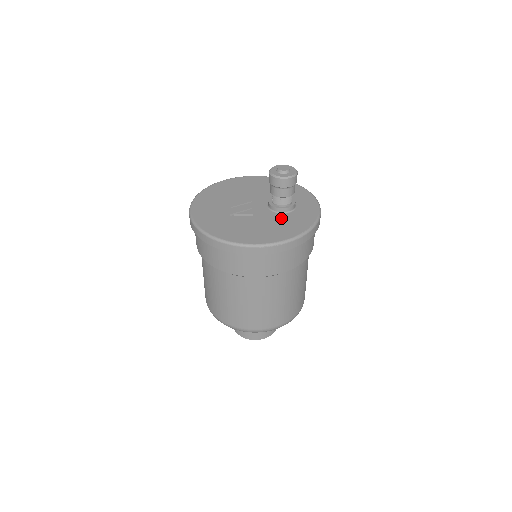
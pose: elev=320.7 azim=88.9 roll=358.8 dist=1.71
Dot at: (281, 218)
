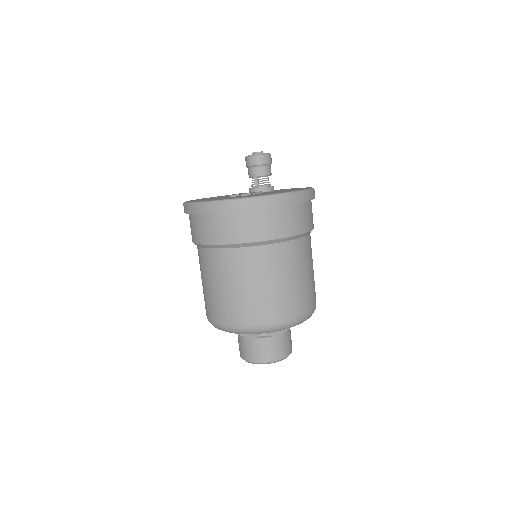
Dot at: (280, 190)
